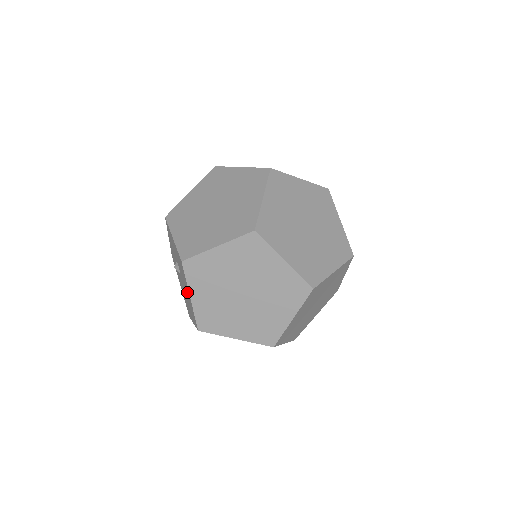
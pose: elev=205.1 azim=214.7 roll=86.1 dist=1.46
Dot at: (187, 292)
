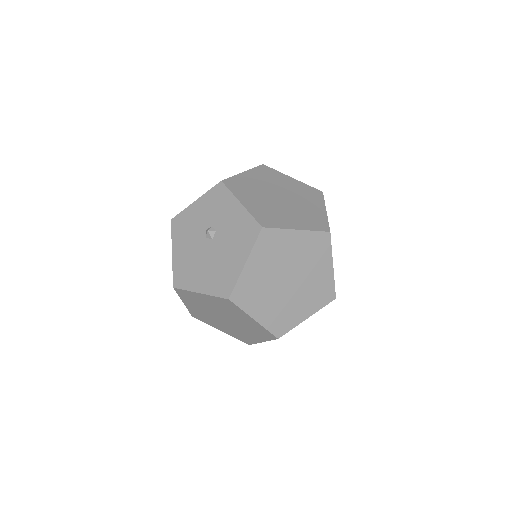
Dot at: (232, 258)
